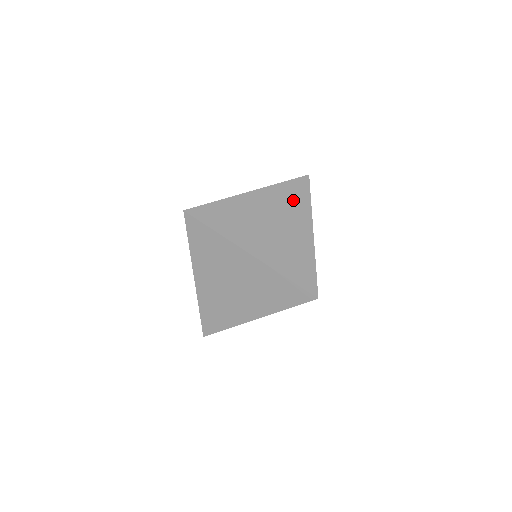
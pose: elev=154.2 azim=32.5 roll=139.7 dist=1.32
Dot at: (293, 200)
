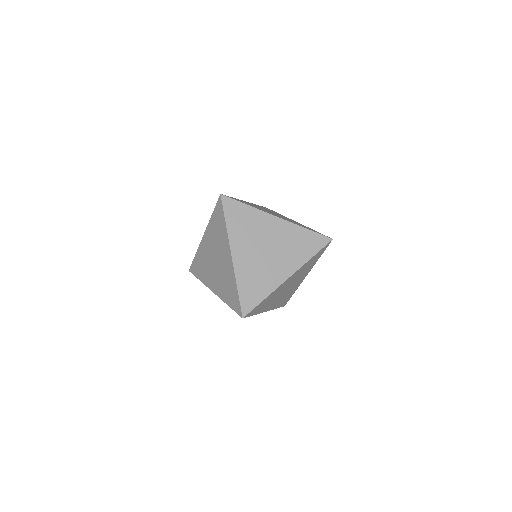
Dot at: occluded
